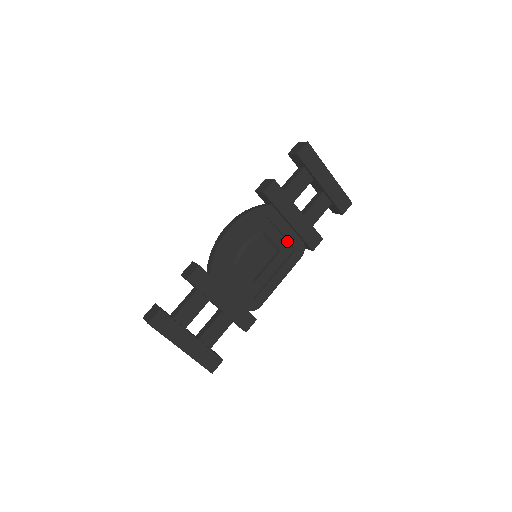
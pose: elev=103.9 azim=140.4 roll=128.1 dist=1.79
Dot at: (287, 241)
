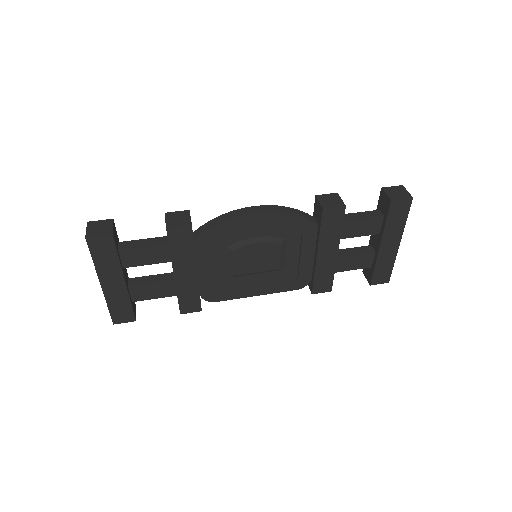
Dot at: (298, 266)
